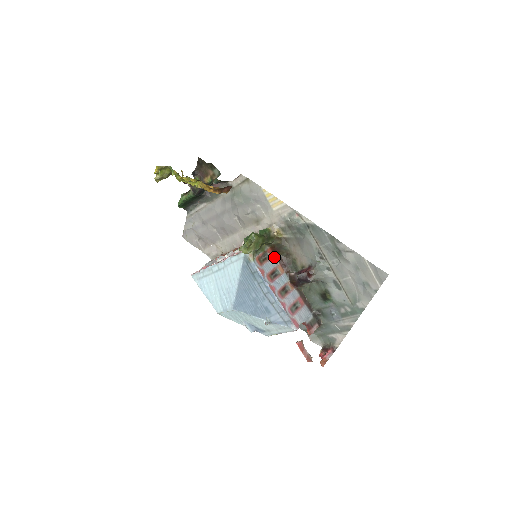
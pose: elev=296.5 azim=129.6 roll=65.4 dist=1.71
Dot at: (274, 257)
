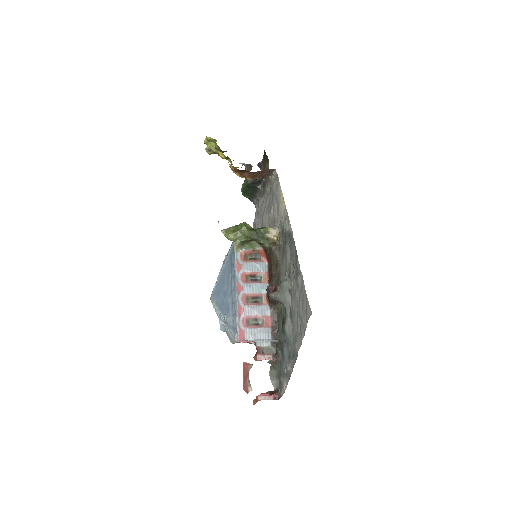
Dot at: (267, 263)
